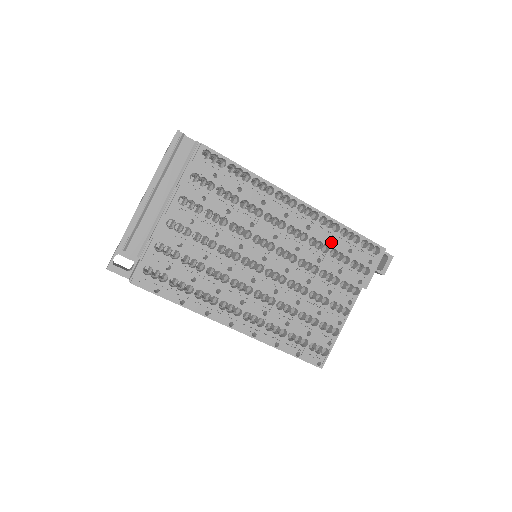
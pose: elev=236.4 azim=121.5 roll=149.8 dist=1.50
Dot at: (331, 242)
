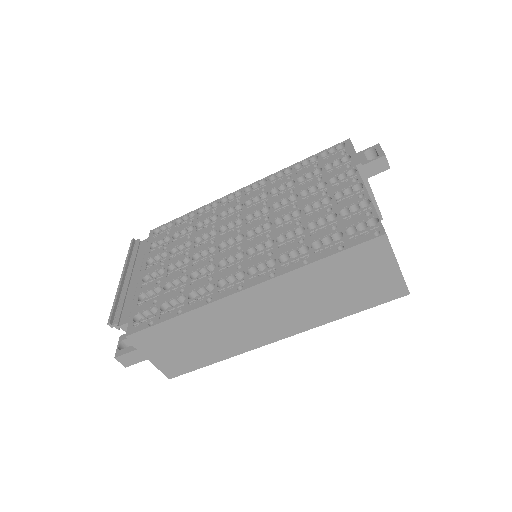
Dot at: (292, 178)
